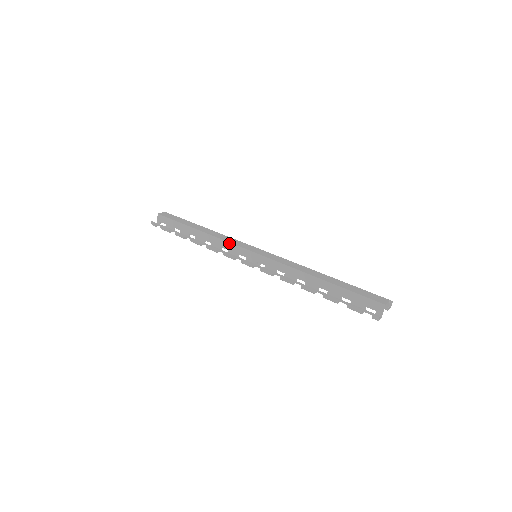
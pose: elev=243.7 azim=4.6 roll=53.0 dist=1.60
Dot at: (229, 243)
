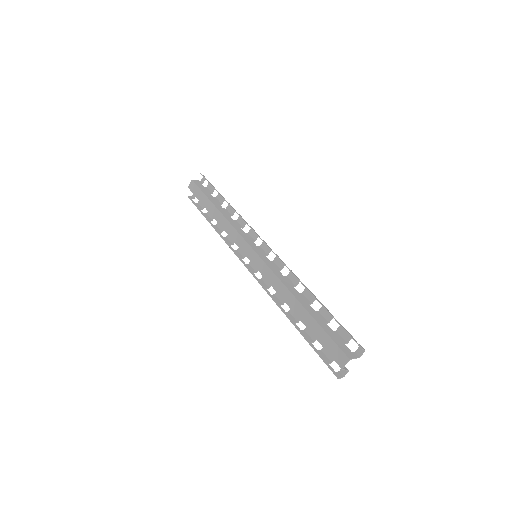
Dot at: occluded
